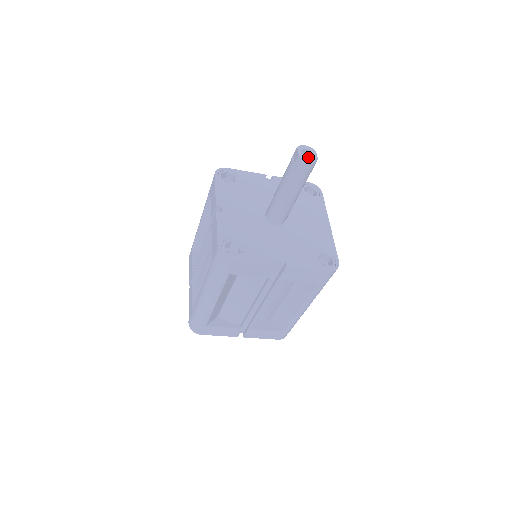
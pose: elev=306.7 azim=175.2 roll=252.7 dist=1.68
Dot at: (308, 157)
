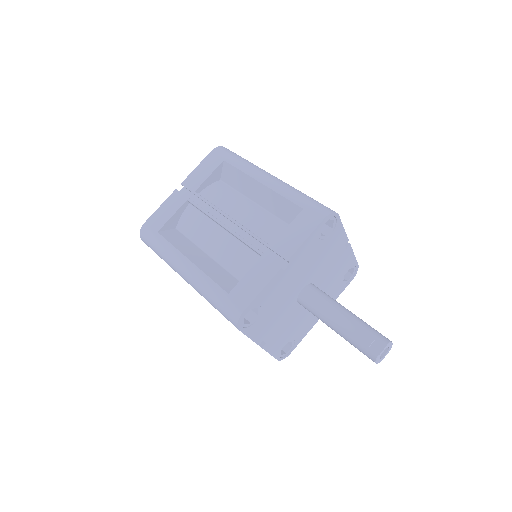
Dot at: (380, 358)
